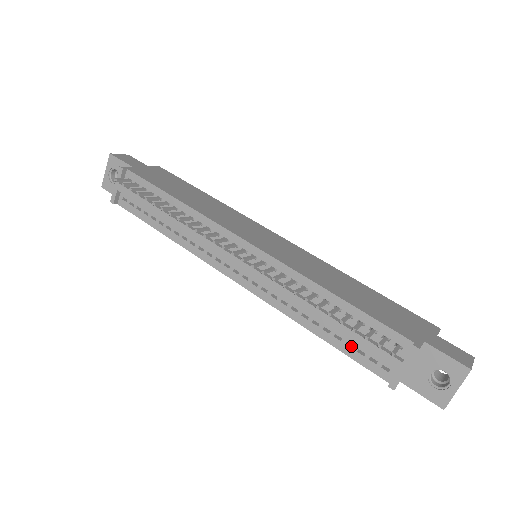
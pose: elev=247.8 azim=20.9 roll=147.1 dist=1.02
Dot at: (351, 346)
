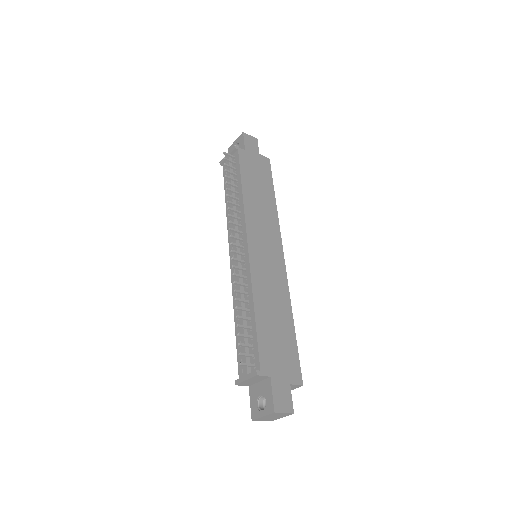
Dot at: occluded
